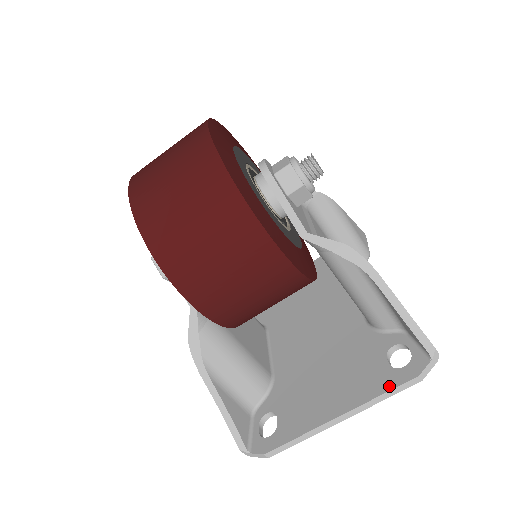
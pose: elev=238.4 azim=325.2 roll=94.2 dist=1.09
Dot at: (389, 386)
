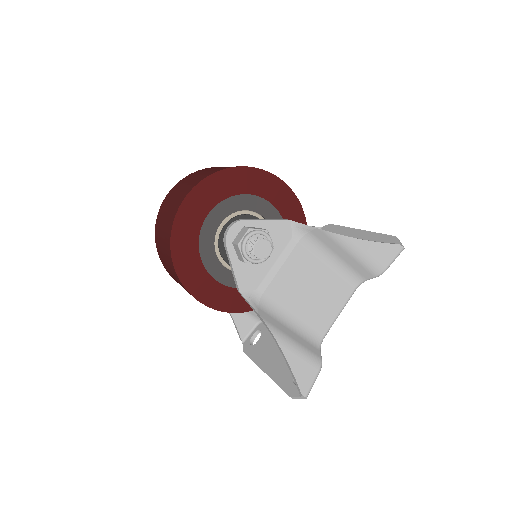
Dot at: (282, 385)
